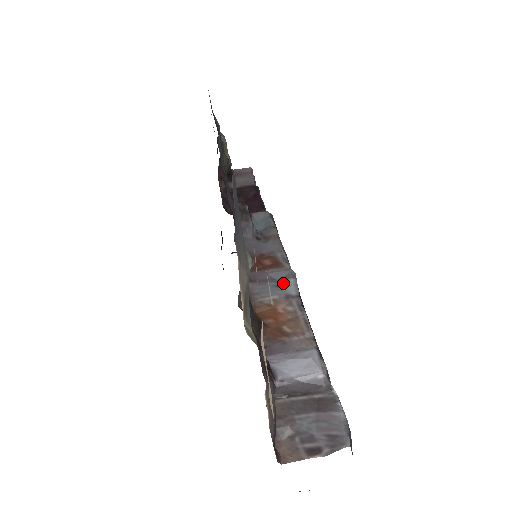
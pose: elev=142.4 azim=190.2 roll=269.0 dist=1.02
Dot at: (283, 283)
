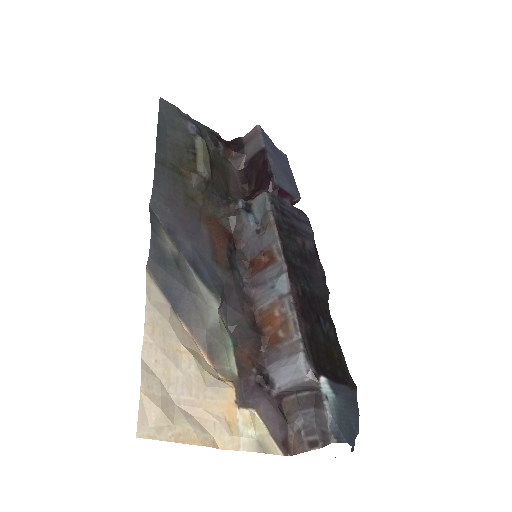
Dot at: (276, 282)
